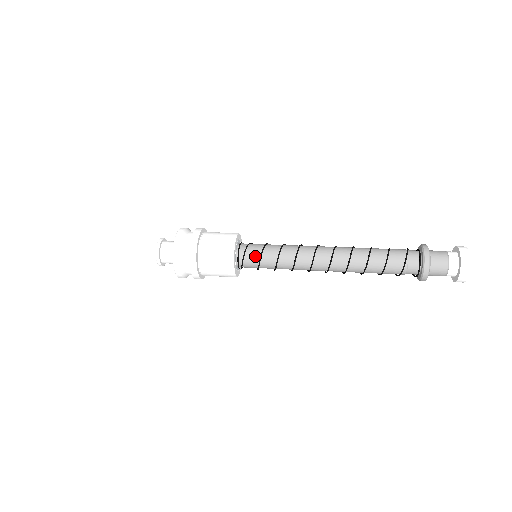
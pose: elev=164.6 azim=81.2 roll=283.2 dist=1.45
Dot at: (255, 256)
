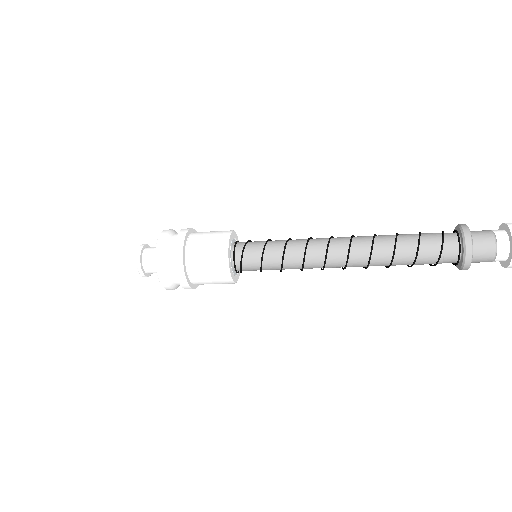
Dot at: (255, 261)
